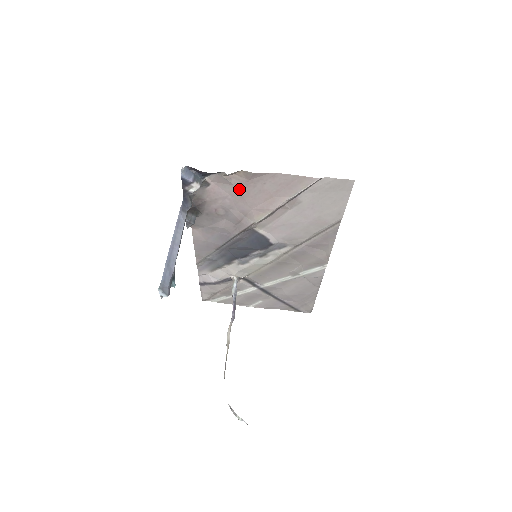
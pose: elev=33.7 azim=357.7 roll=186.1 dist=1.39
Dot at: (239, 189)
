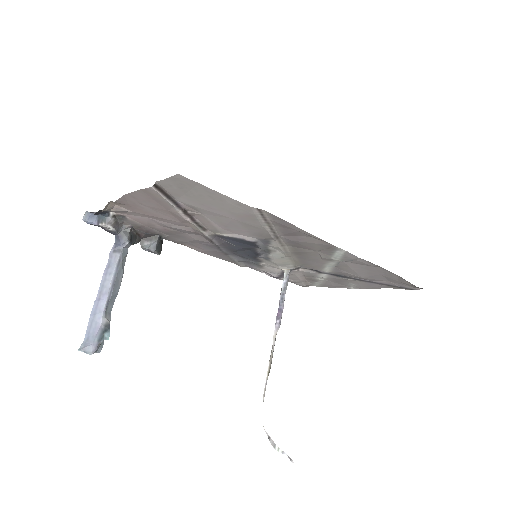
Dot at: (141, 213)
